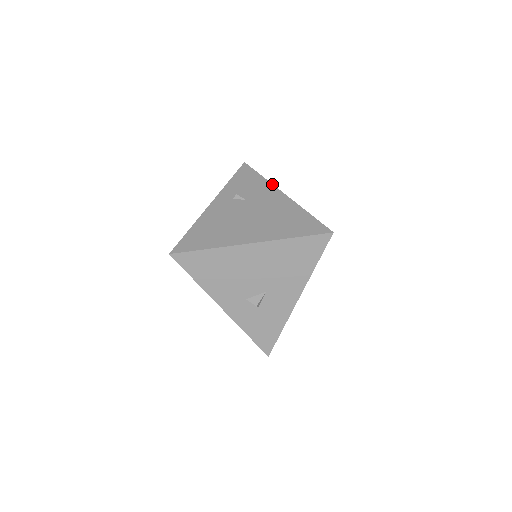
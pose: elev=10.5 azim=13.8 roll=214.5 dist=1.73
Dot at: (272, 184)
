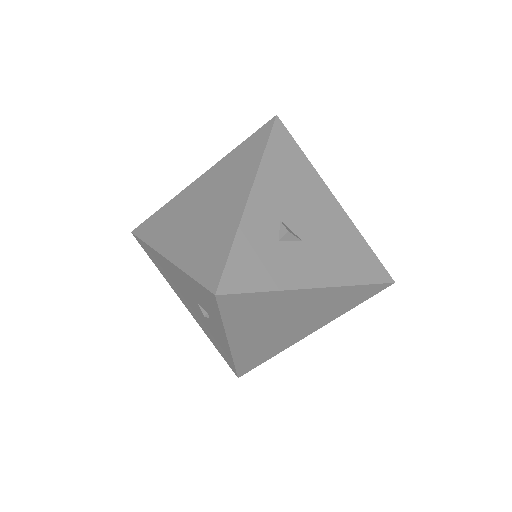
Dot at: occluded
